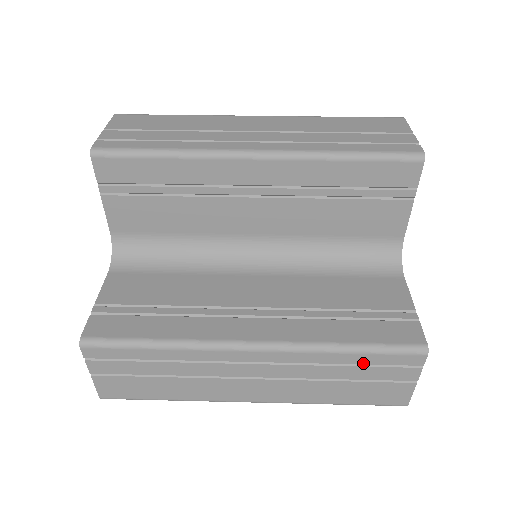
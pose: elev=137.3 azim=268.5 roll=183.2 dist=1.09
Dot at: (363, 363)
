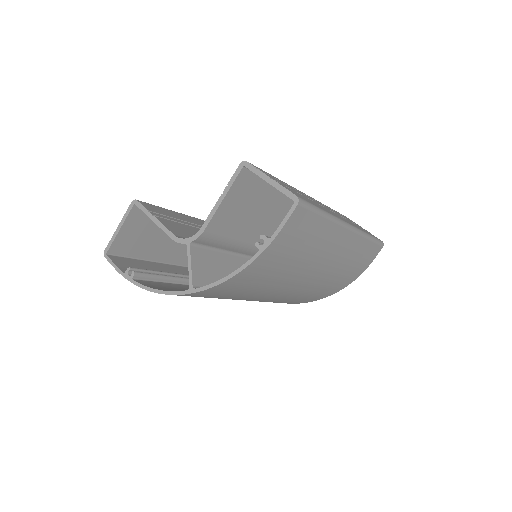
Dot at: occluded
